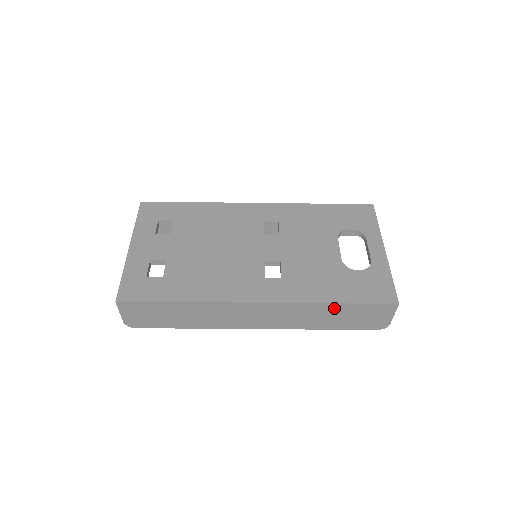
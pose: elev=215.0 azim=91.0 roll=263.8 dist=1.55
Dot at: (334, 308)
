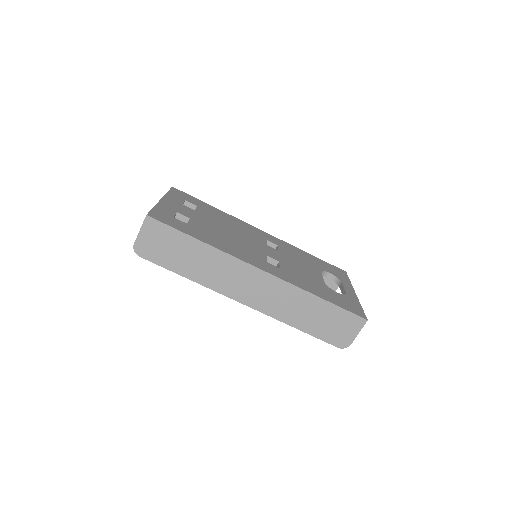
Dot at: (317, 304)
